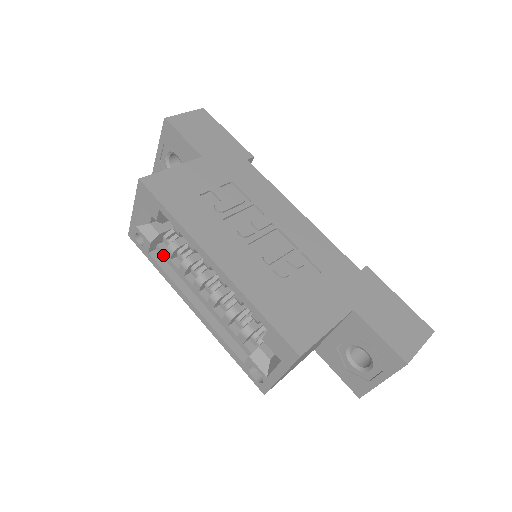
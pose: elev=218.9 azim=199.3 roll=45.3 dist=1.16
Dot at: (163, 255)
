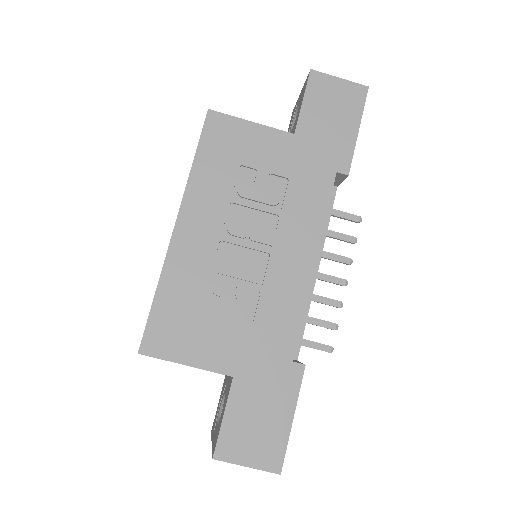
Dot at: occluded
